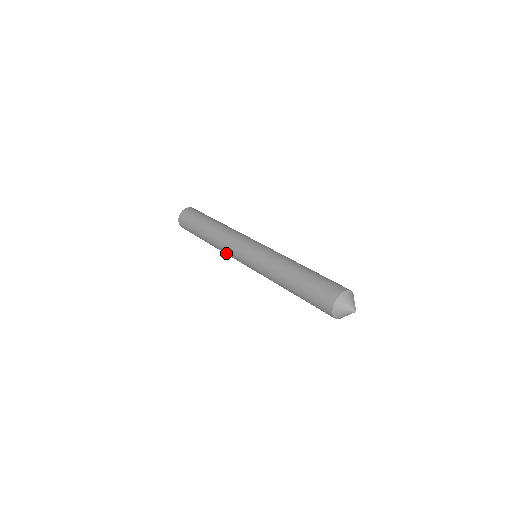
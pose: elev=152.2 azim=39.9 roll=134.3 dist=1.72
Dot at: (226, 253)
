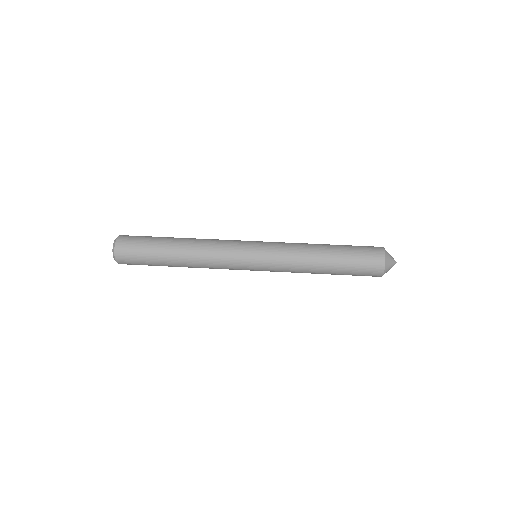
Dot at: occluded
